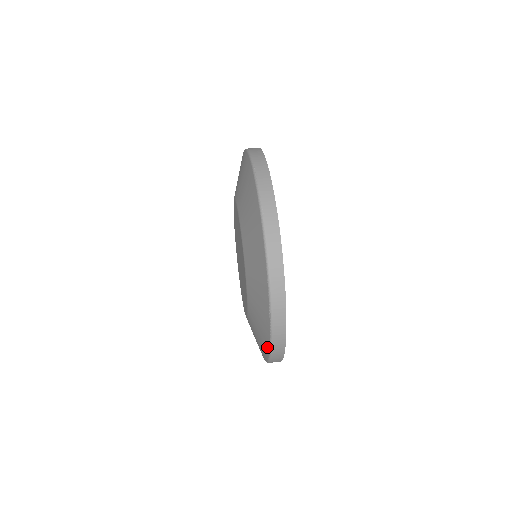
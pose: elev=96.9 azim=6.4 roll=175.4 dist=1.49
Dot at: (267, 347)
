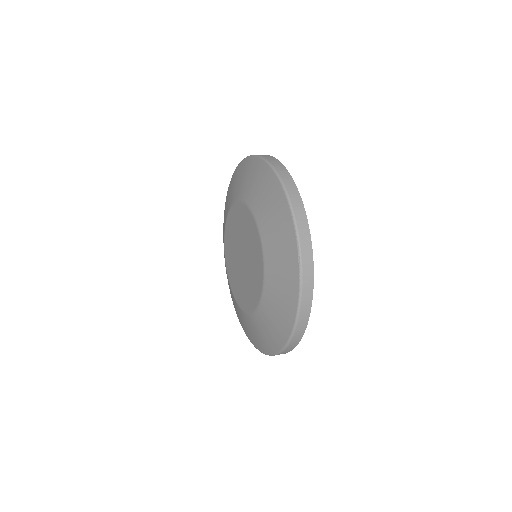
Dot at: (294, 305)
